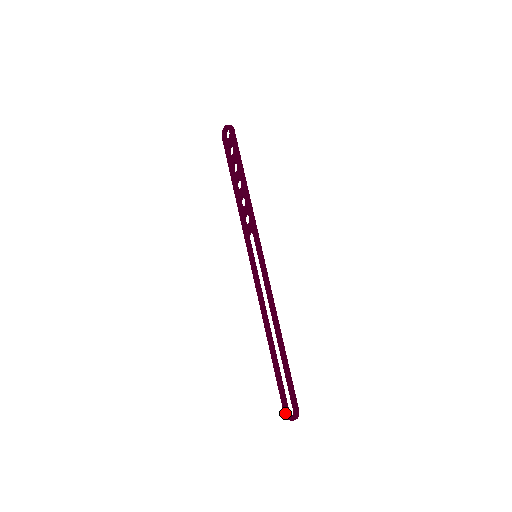
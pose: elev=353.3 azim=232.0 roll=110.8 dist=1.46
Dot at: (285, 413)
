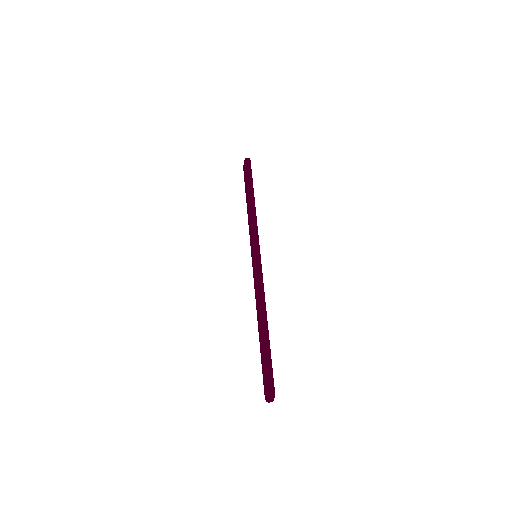
Dot at: (265, 396)
